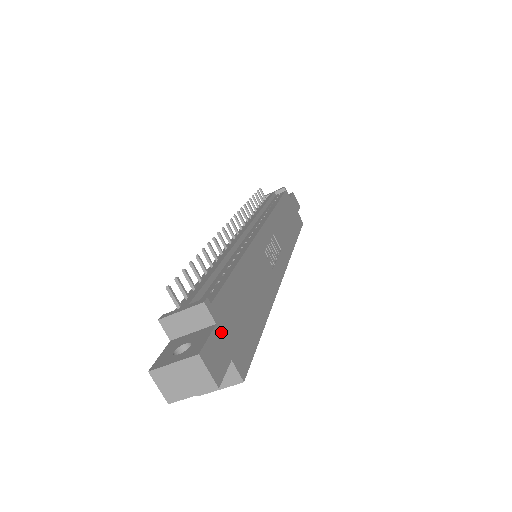
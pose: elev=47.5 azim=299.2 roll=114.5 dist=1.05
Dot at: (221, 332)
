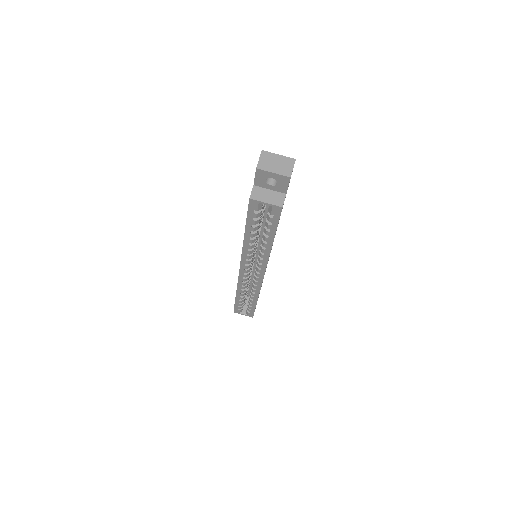
Dot at: occluded
